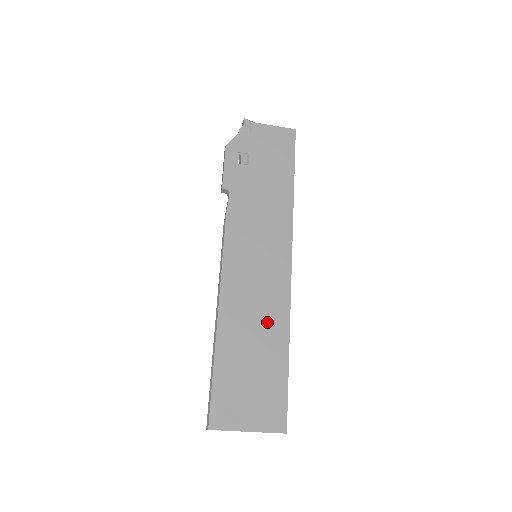
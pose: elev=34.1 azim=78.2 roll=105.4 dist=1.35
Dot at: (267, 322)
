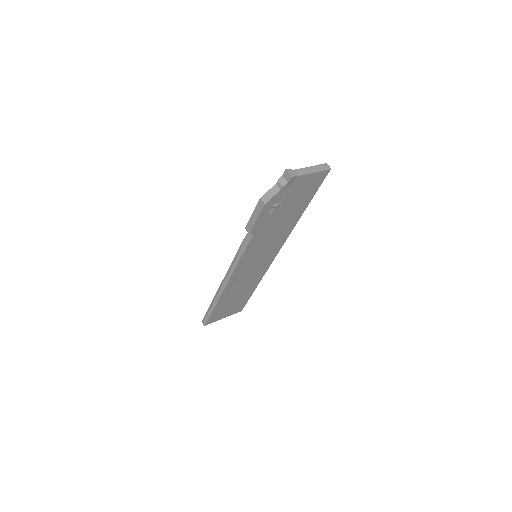
Dot at: (250, 283)
